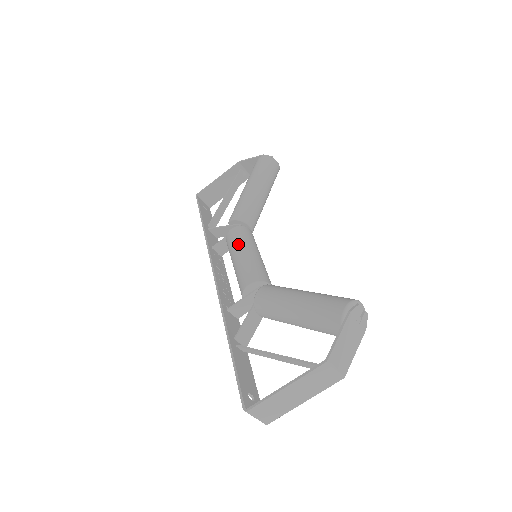
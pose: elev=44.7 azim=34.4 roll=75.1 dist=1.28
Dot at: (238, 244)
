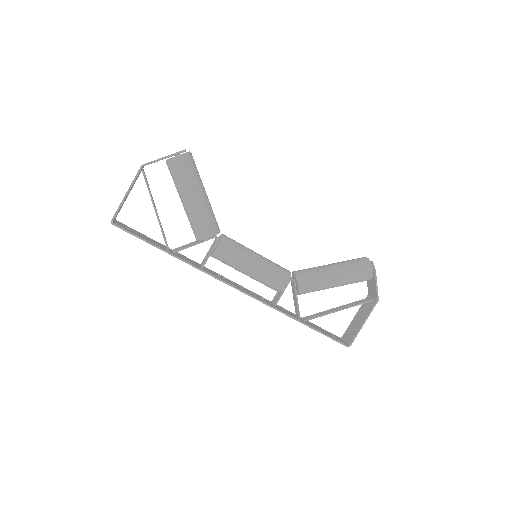
Dot at: (243, 259)
